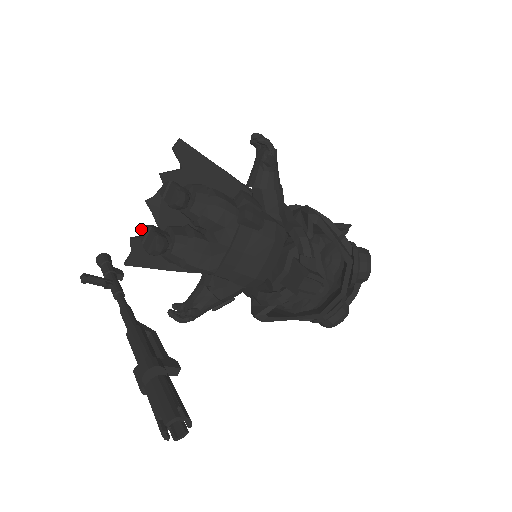
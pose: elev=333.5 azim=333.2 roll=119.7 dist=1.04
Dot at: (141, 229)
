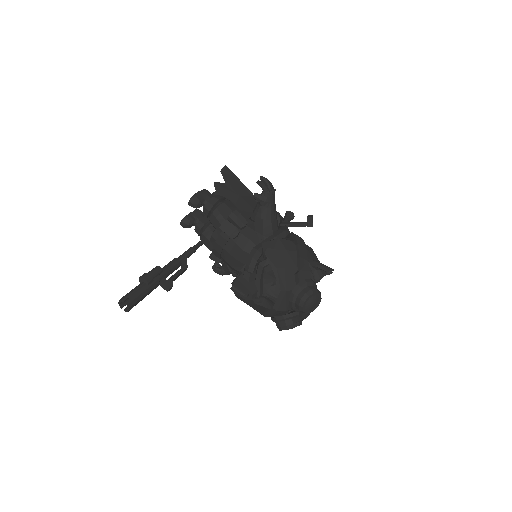
Dot at: occluded
